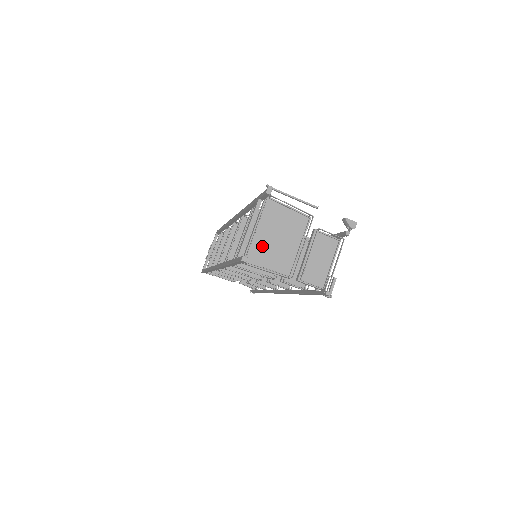
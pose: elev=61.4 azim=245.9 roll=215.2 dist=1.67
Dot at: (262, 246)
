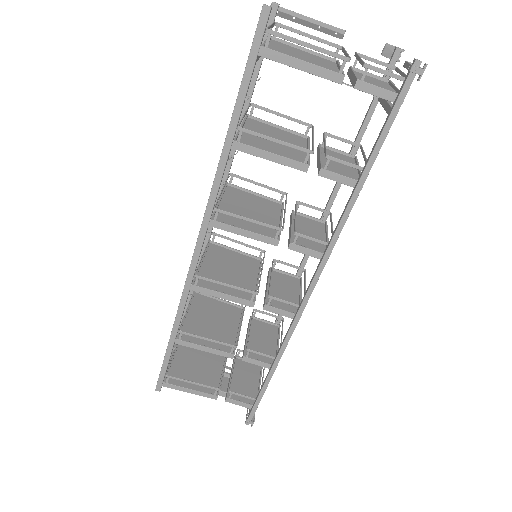
Dot at: (284, 53)
